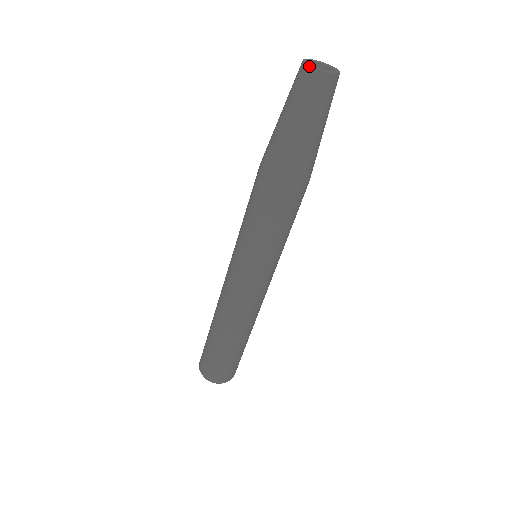
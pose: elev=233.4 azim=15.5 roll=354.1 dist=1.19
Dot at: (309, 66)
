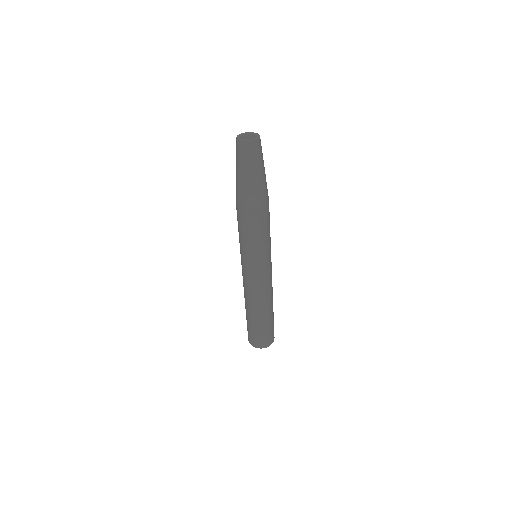
Dot at: (236, 137)
